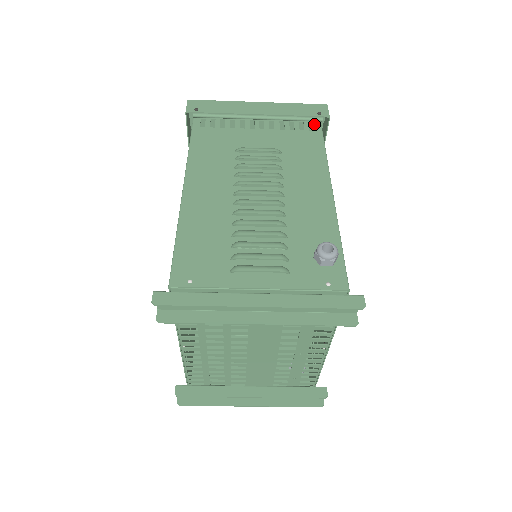
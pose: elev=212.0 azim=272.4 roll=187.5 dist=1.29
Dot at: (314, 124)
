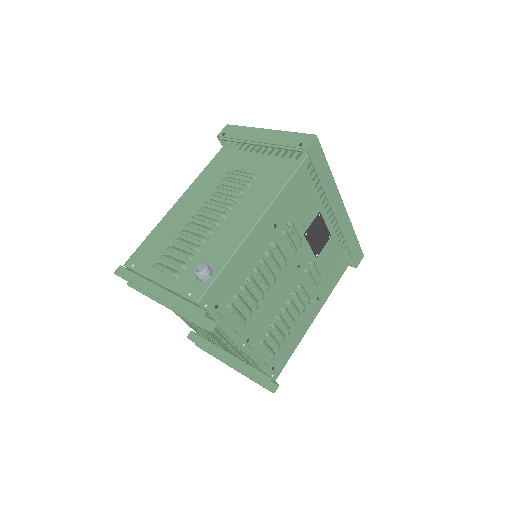
Dot at: (303, 152)
